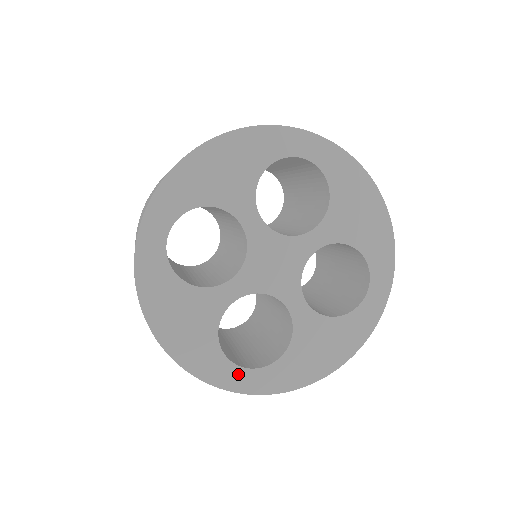
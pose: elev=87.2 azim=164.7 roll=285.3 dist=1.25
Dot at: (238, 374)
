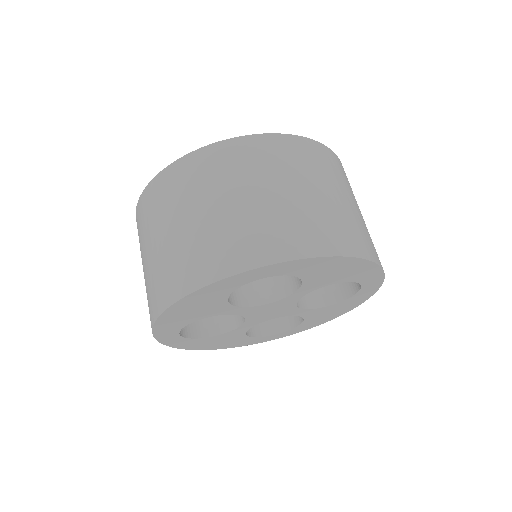
Dot at: (173, 336)
